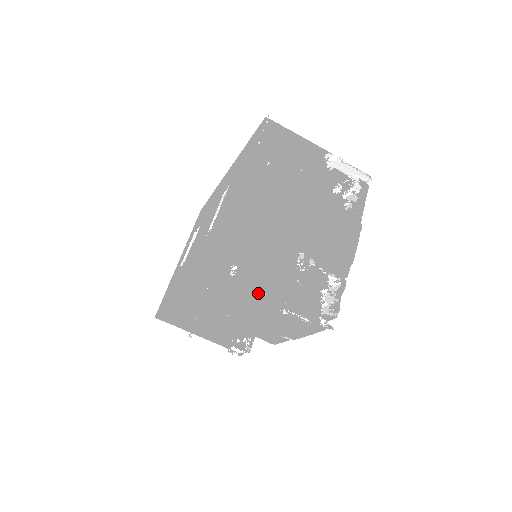
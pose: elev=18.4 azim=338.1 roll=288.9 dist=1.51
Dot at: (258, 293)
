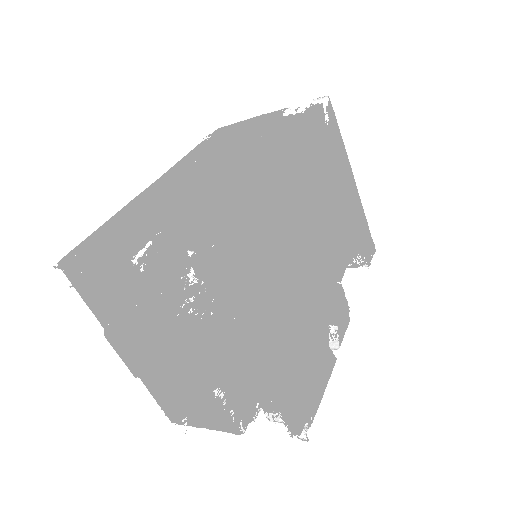
Dot at: (218, 430)
